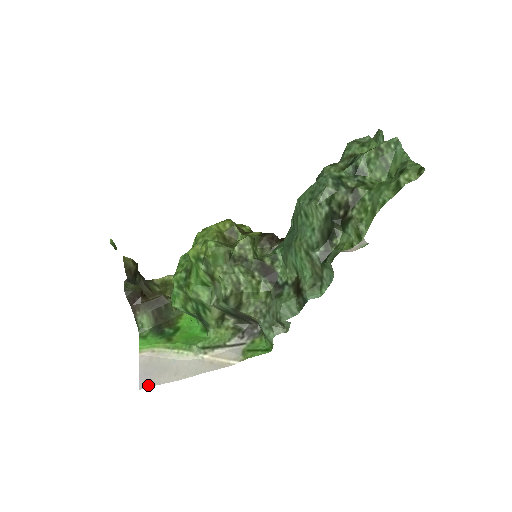
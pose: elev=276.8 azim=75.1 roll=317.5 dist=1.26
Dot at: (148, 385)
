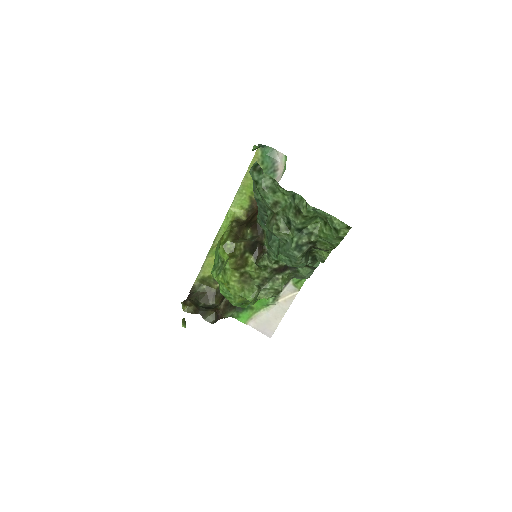
Dot at: (272, 334)
